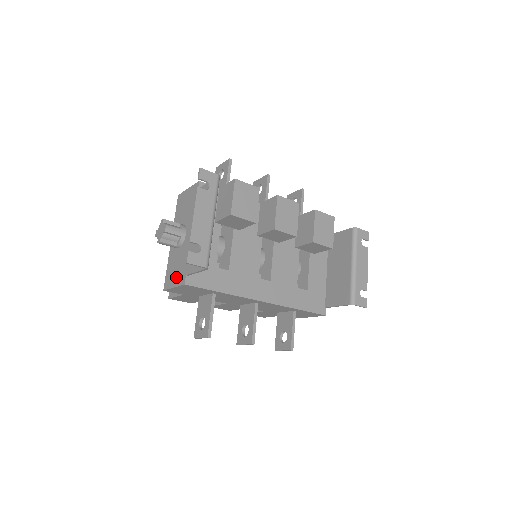
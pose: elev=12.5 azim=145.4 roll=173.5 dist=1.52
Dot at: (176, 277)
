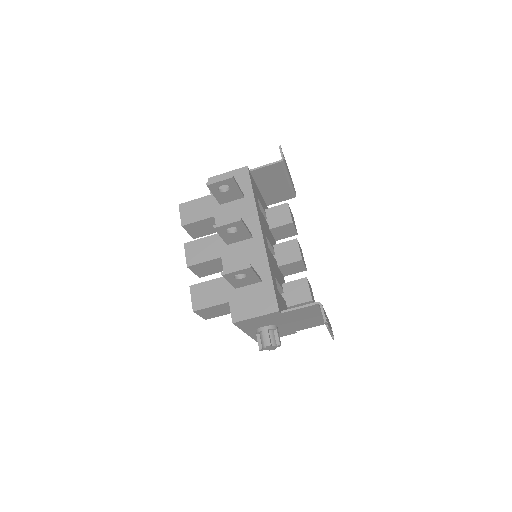
Dot at: occluded
